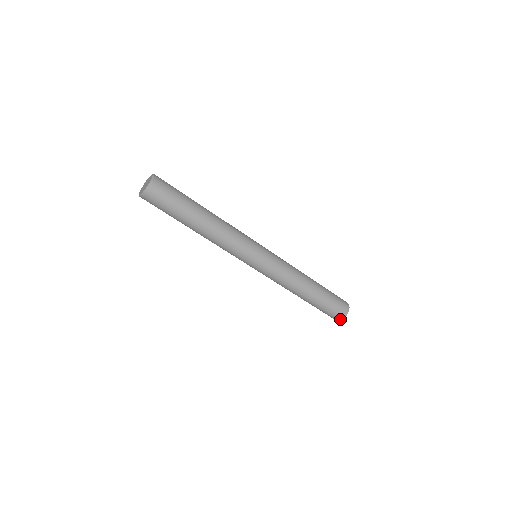
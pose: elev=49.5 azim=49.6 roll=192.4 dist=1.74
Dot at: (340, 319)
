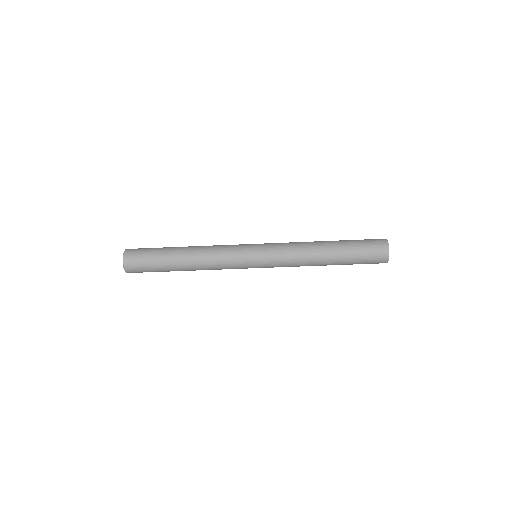
Dot at: (385, 262)
